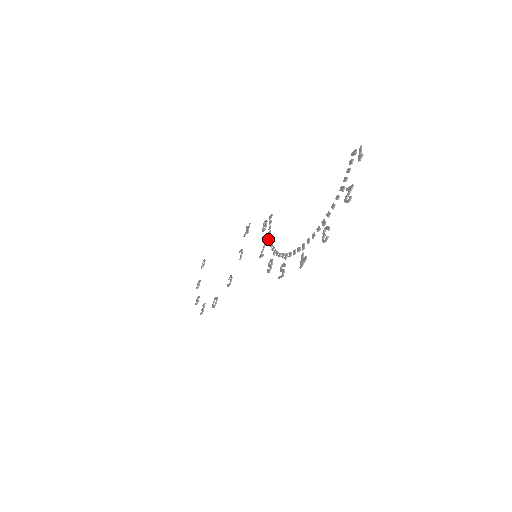
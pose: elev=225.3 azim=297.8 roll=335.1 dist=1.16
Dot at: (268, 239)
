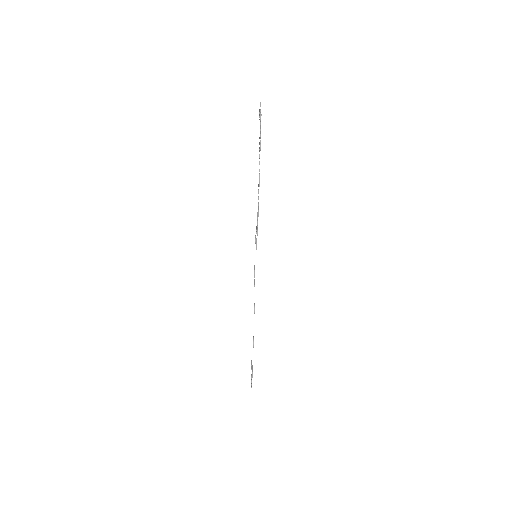
Dot at: (256, 233)
